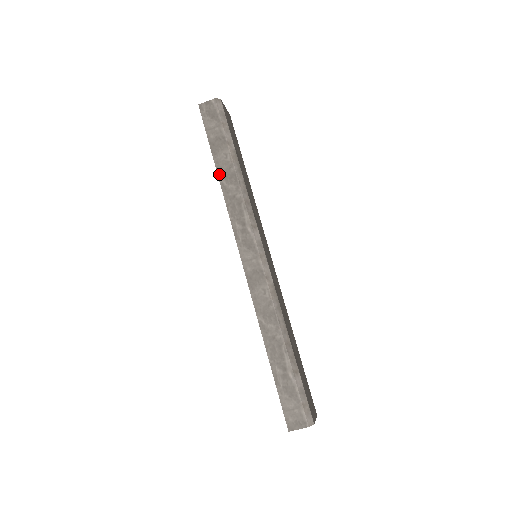
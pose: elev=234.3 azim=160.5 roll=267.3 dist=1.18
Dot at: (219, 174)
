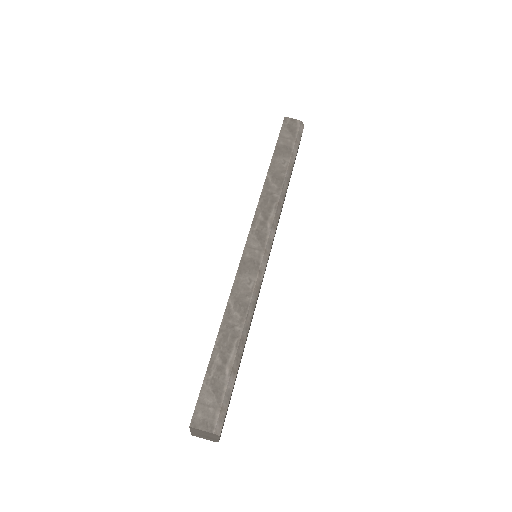
Dot at: (270, 171)
